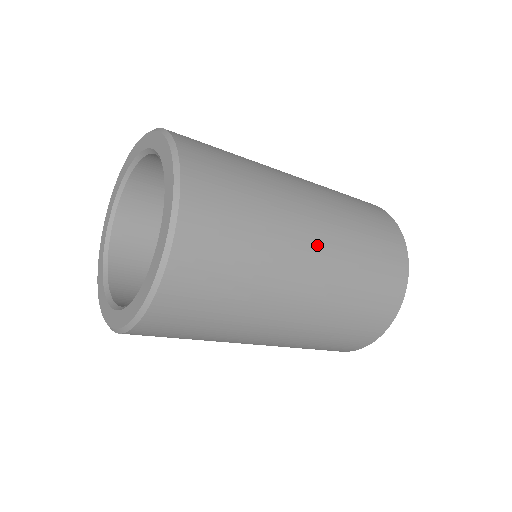
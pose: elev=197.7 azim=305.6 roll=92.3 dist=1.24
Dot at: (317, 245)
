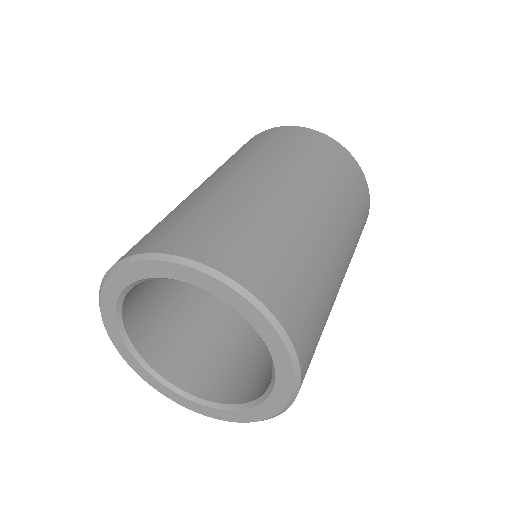
Dot at: occluded
